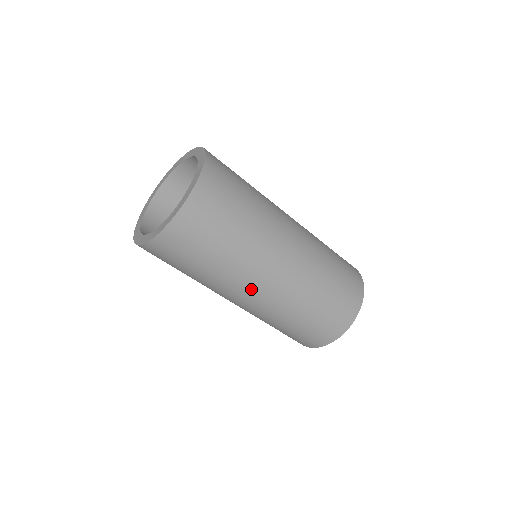
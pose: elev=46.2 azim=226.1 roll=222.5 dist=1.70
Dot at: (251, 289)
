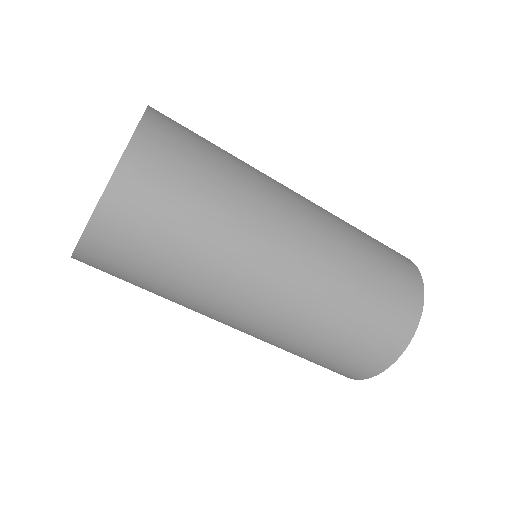
Dot at: (269, 266)
